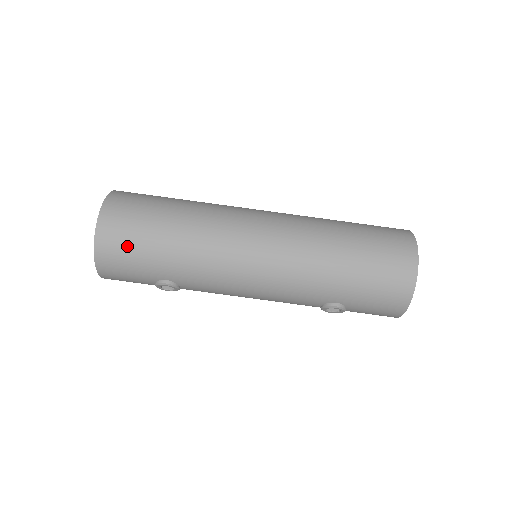
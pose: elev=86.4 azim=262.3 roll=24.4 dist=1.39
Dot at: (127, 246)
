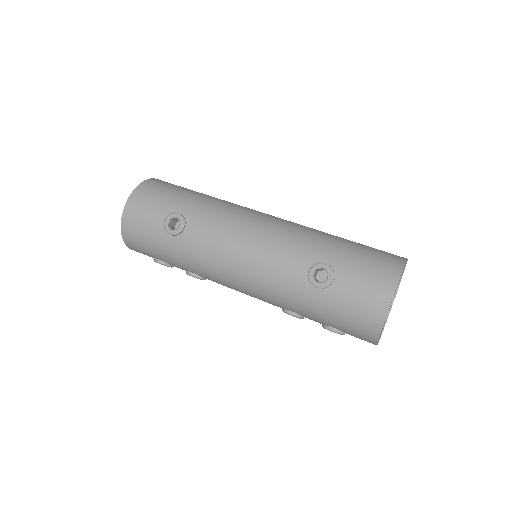
Dot at: (169, 187)
